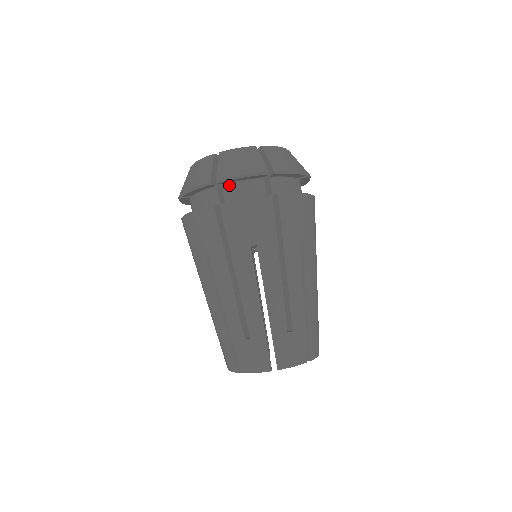
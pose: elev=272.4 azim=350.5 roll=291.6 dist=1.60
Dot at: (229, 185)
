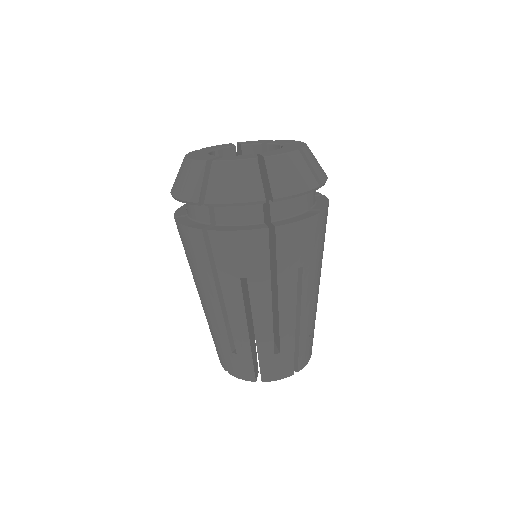
Dot at: occluded
